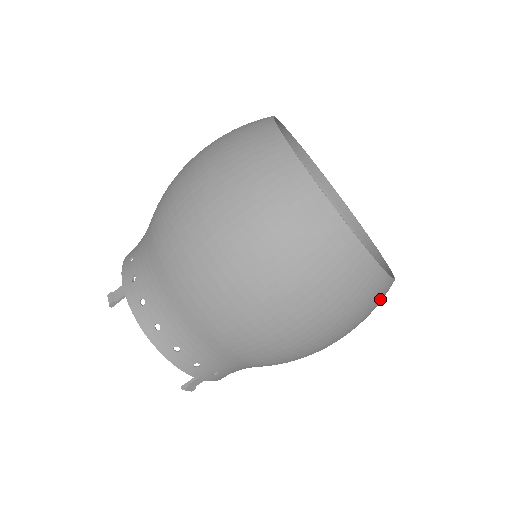
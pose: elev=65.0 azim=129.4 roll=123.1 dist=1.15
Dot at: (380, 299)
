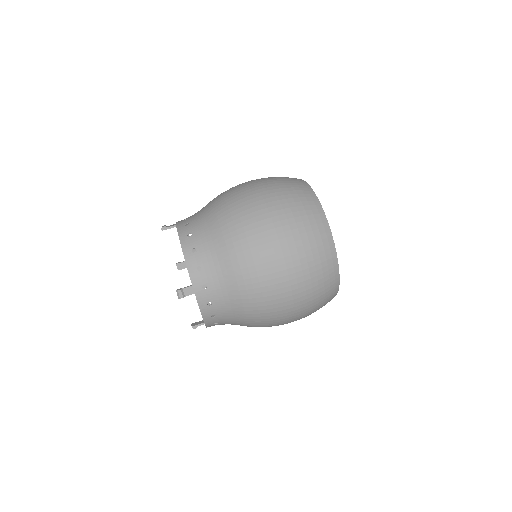
Dot at: (328, 275)
